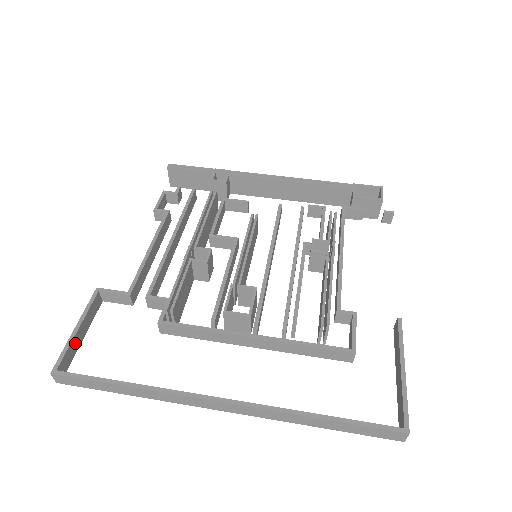
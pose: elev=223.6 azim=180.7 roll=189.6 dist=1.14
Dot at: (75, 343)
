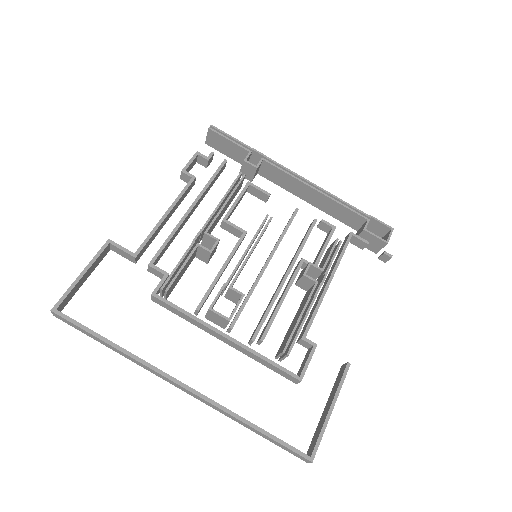
Dot at: (77, 286)
